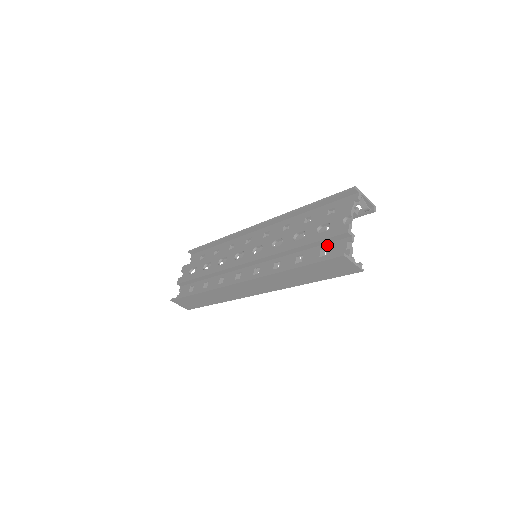
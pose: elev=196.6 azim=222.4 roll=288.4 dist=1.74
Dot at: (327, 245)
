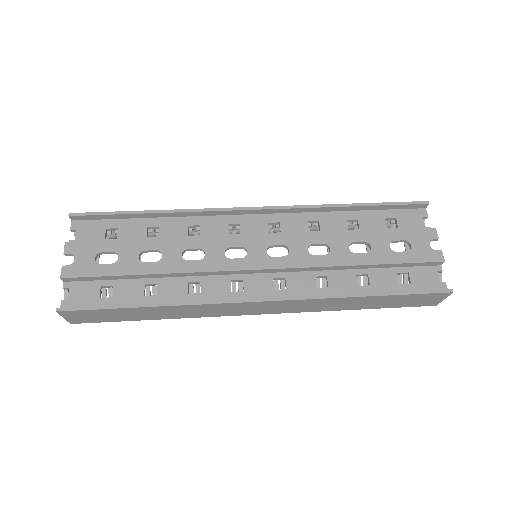
Dot at: (406, 269)
